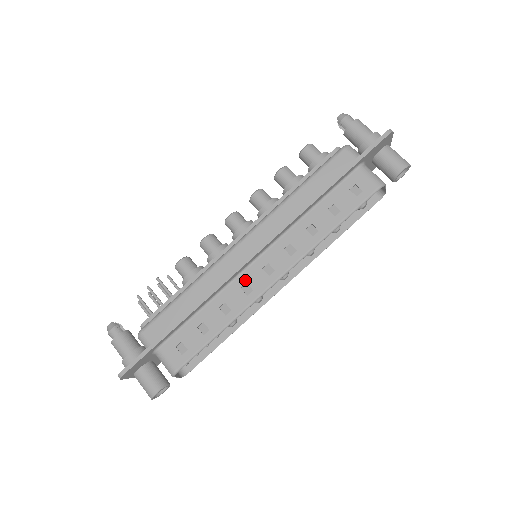
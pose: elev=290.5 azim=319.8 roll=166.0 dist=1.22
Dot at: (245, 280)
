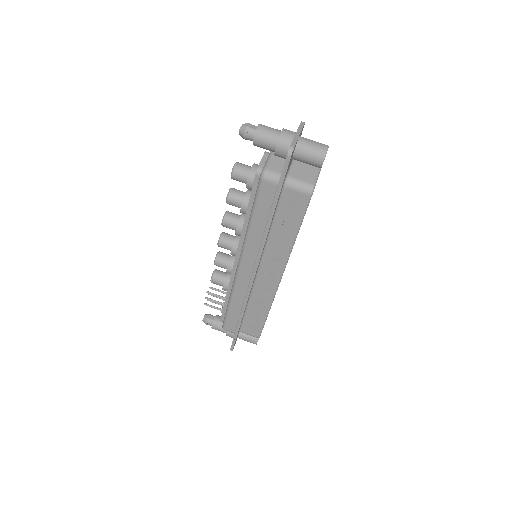
Dot at: (260, 285)
